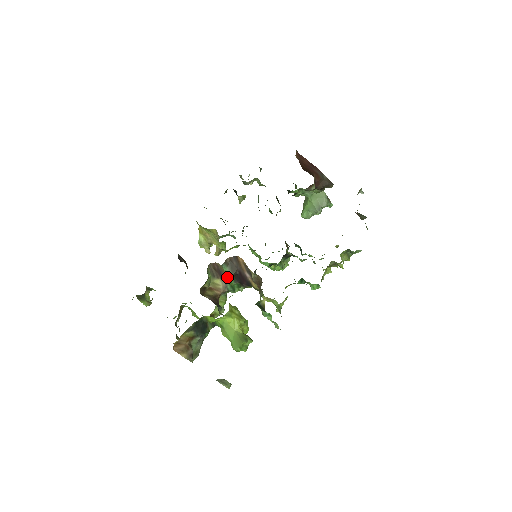
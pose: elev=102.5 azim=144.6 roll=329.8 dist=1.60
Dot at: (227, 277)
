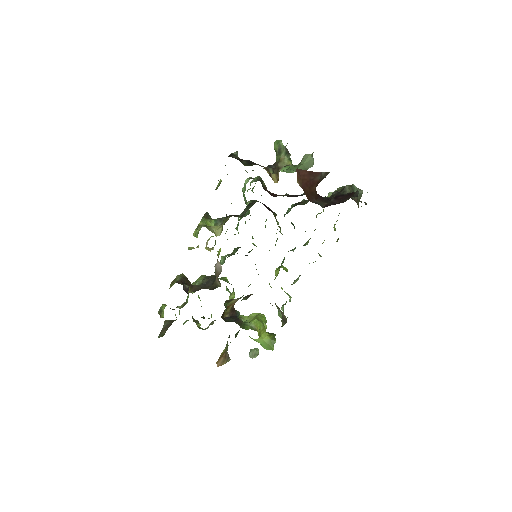
Dot at: occluded
